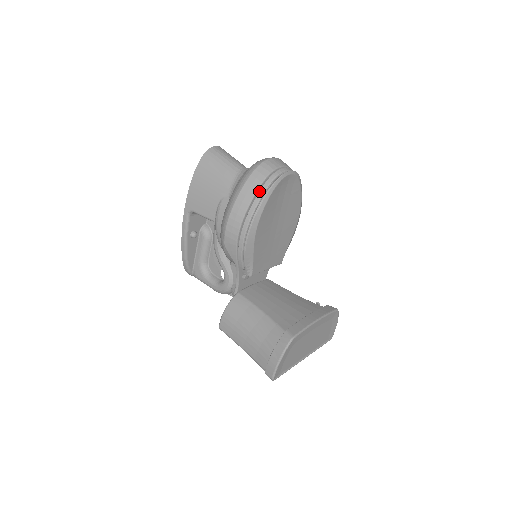
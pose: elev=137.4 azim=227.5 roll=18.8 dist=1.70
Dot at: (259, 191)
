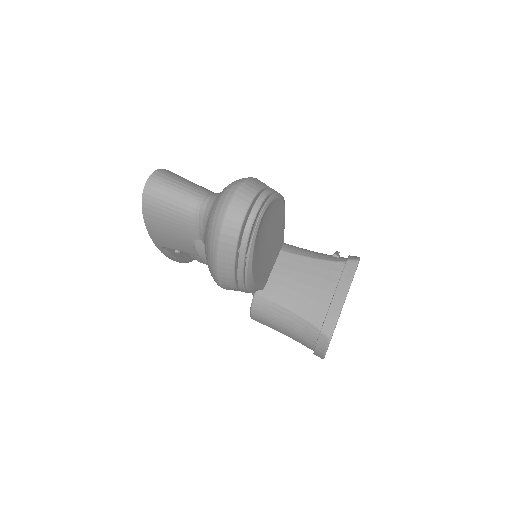
Dot at: occluded
